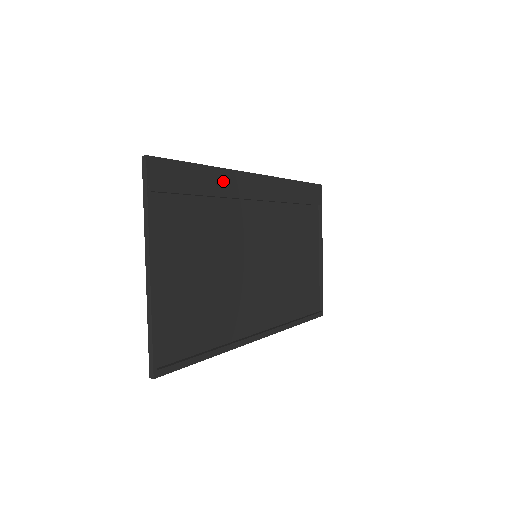
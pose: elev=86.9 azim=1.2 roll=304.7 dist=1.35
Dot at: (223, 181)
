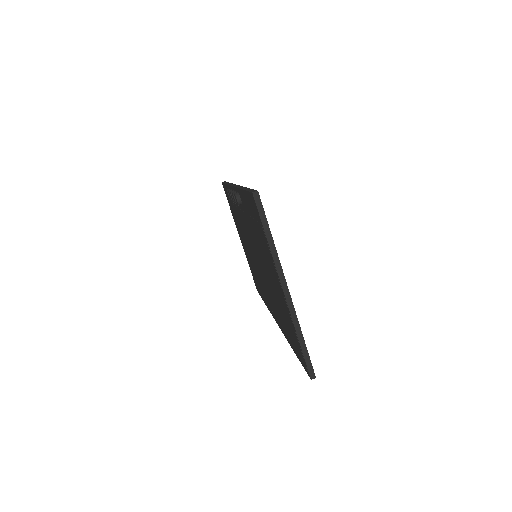
Dot at: occluded
